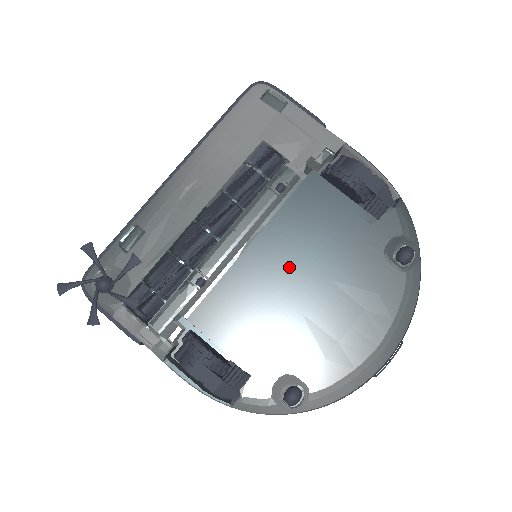
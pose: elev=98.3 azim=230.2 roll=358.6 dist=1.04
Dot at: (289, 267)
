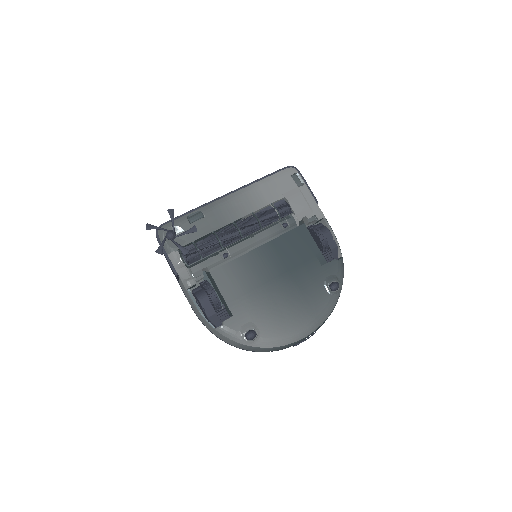
Dot at: (274, 268)
